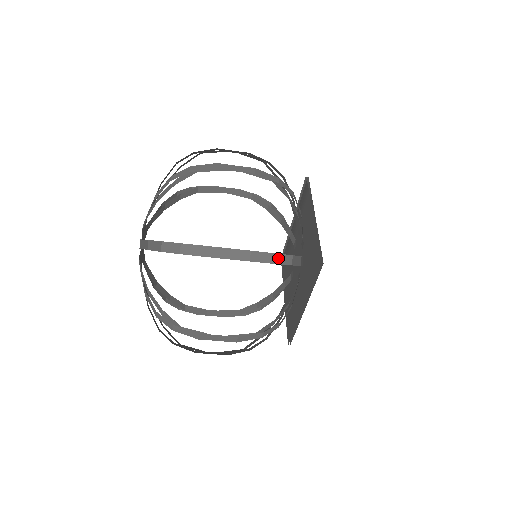
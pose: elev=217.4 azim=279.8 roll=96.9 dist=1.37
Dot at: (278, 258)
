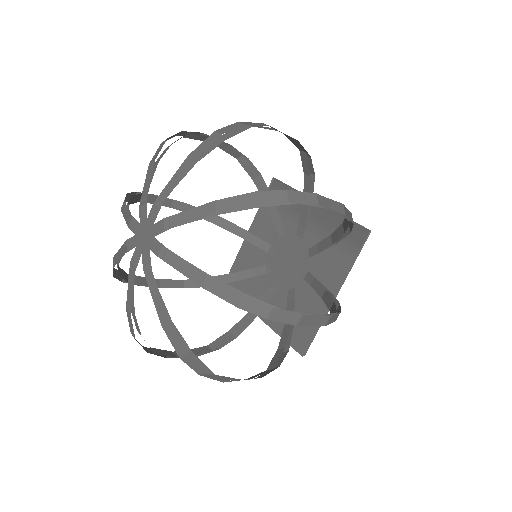
Dot at: (277, 366)
